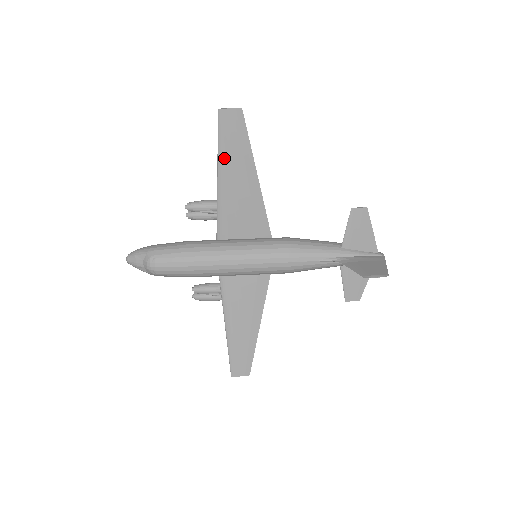
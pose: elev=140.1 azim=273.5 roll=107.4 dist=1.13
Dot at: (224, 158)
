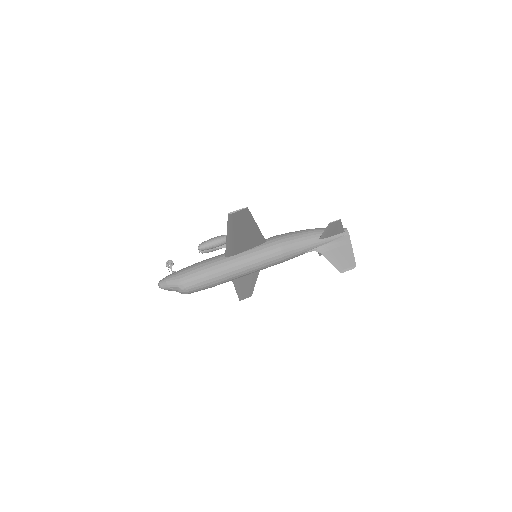
Dot at: (233, 230)
